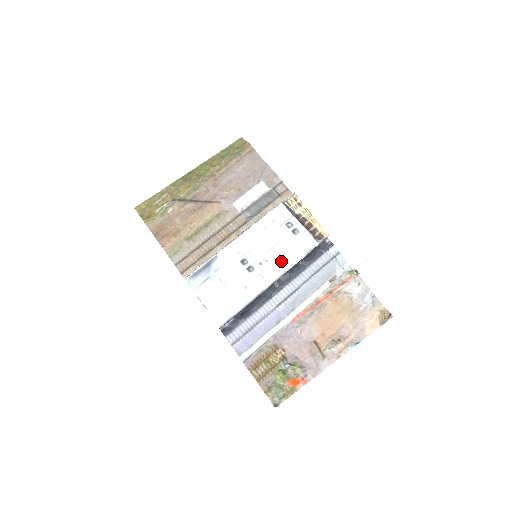
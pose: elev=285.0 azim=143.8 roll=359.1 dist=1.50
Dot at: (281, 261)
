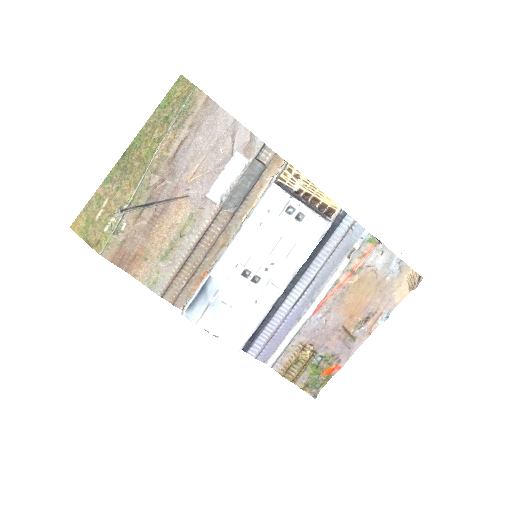
Dot at: (290, 259)
